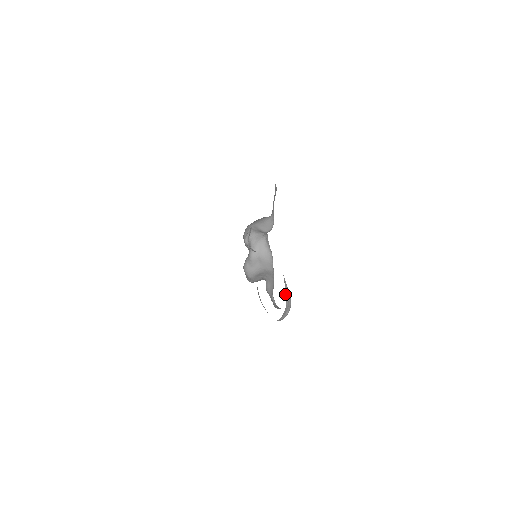
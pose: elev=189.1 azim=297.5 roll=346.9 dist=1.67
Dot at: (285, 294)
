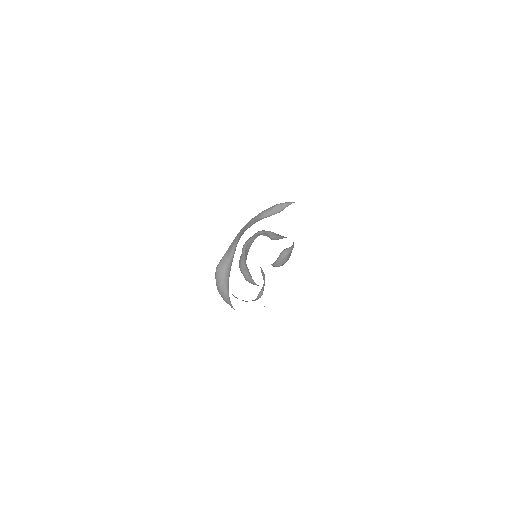
Dot at: occluded
